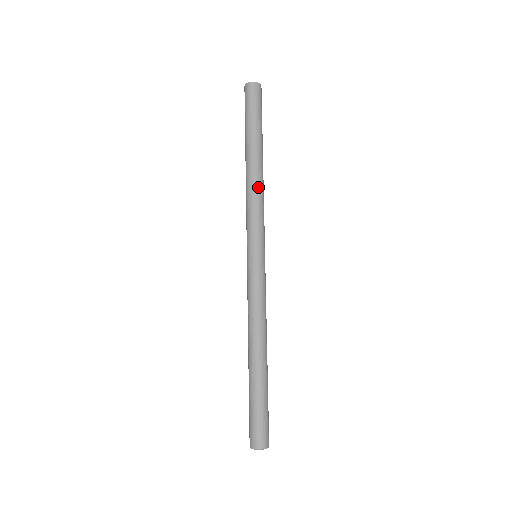
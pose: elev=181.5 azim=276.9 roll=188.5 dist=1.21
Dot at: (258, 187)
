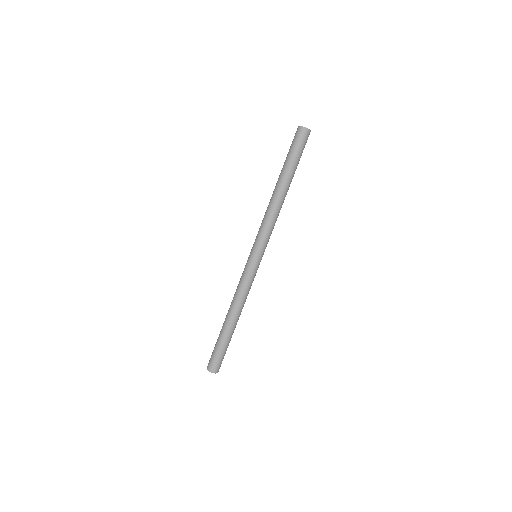
Dot at: (278, 211)
